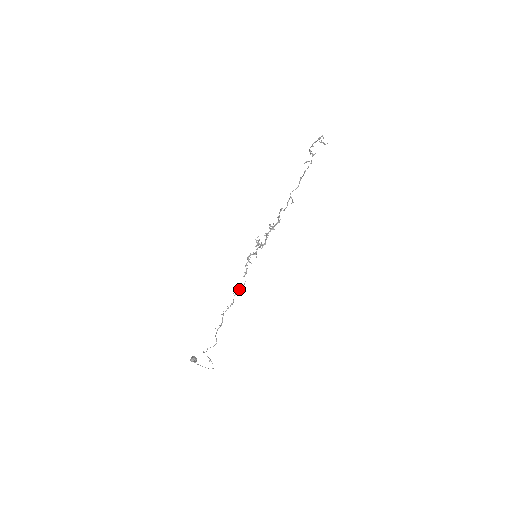
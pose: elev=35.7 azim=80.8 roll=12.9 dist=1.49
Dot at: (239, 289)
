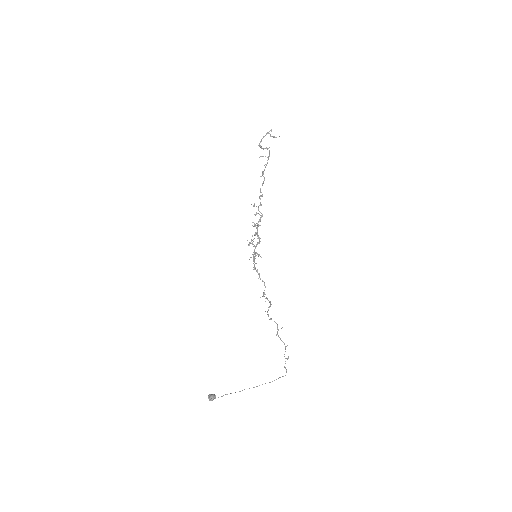
Dot at: occluded
